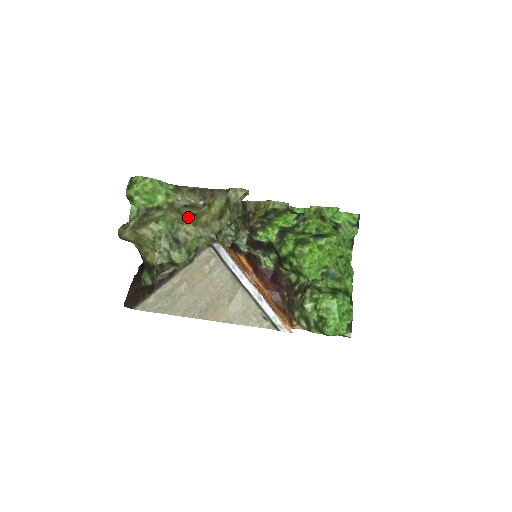
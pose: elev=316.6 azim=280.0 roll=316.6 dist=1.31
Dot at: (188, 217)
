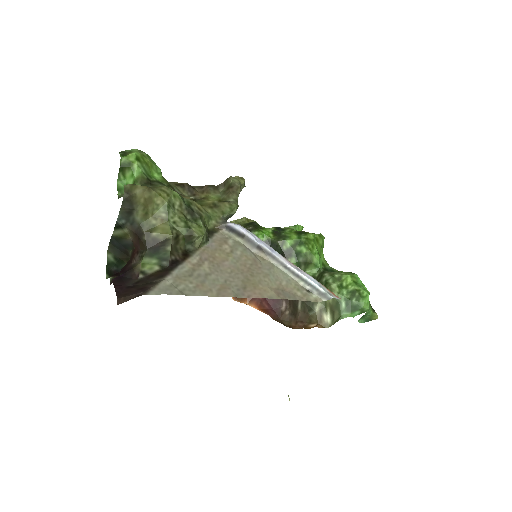
Dot at: occluded
